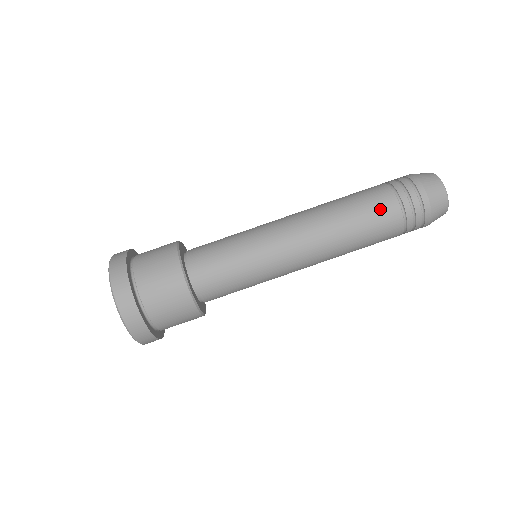
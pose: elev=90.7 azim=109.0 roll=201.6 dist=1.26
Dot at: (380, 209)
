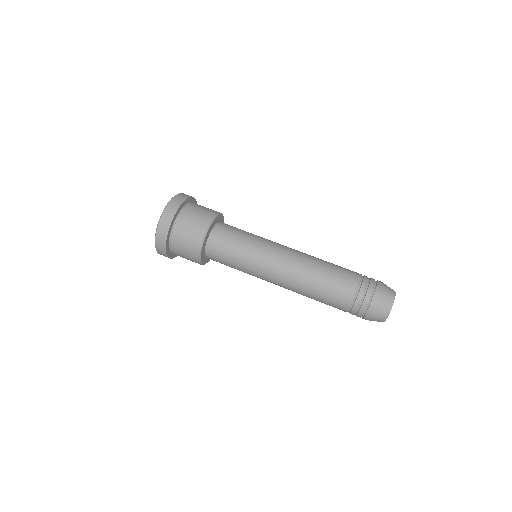
Dot at: (340, 293)
